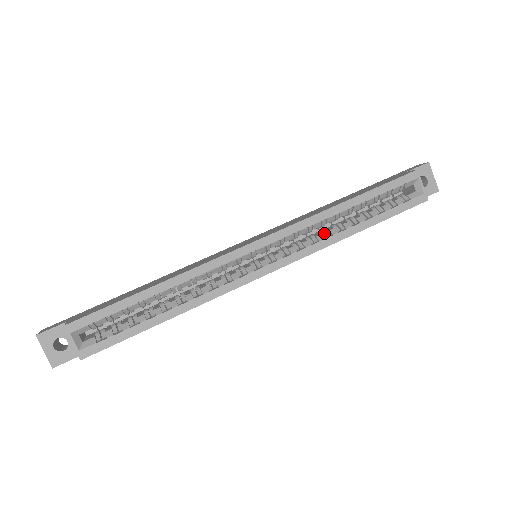
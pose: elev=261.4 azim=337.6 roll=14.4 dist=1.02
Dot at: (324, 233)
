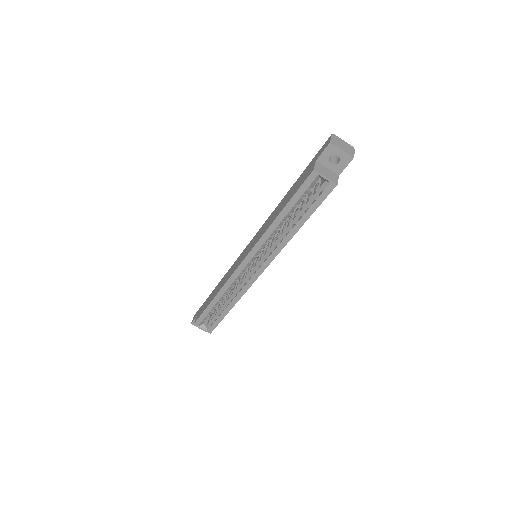
Dot at: (279, 237)
